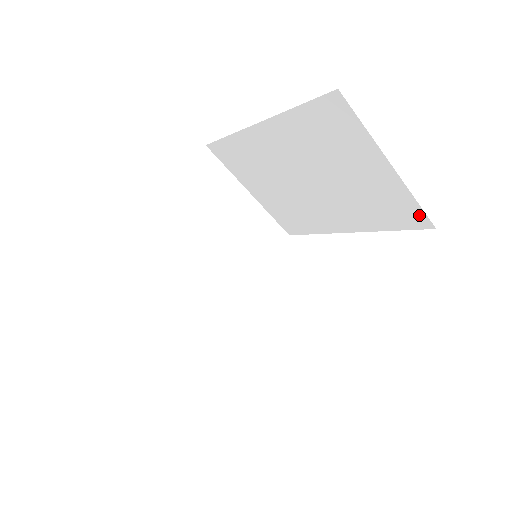
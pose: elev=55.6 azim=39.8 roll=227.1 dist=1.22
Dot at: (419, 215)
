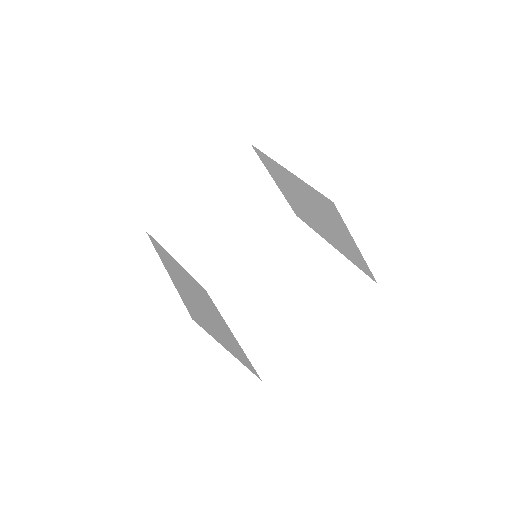
Dot at: (370, 273)
